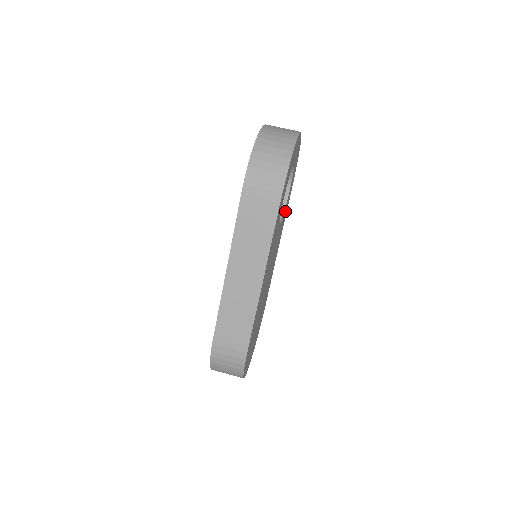
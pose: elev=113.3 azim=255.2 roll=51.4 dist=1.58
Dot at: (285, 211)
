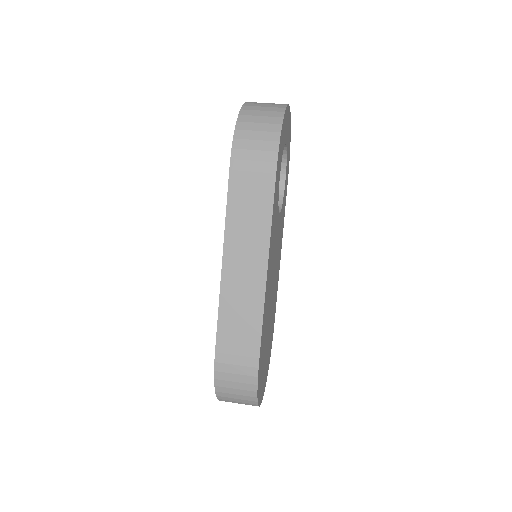
Dot at: (283, 205)
